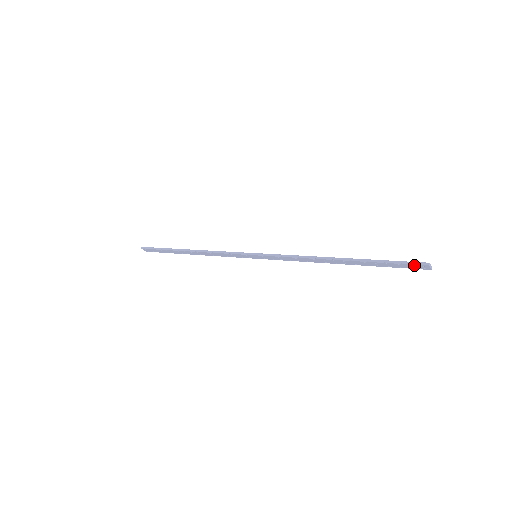
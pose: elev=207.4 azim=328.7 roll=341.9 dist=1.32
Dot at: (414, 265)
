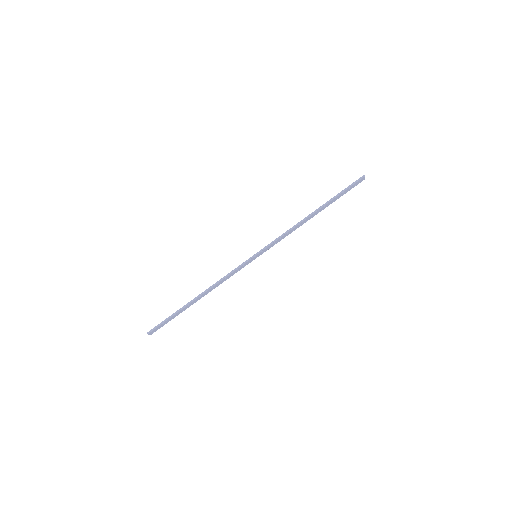
Dot at: (357, 182)
